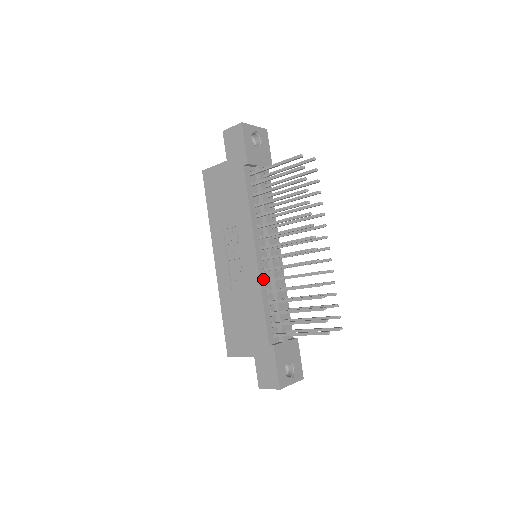
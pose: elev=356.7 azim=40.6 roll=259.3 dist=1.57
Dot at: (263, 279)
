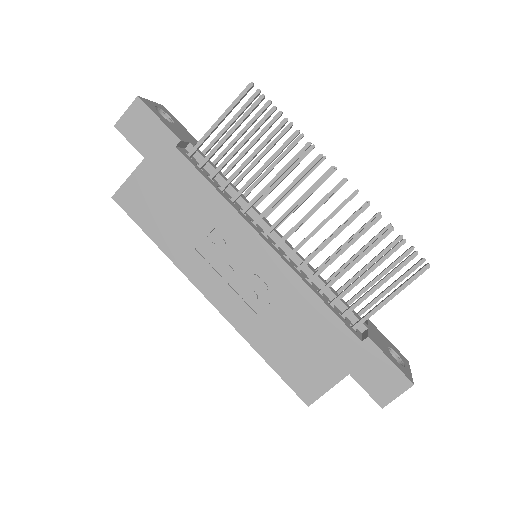
Dot at: (294, 269)
